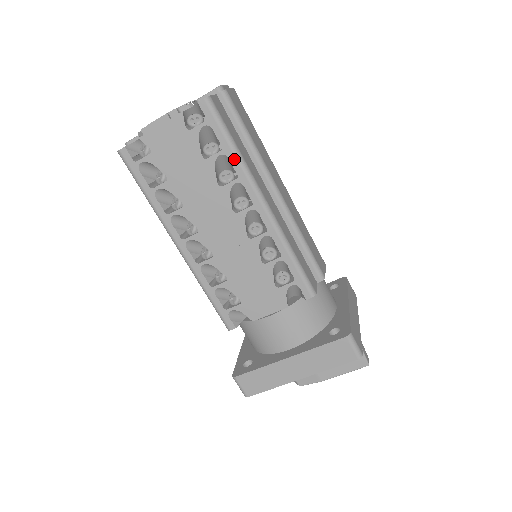
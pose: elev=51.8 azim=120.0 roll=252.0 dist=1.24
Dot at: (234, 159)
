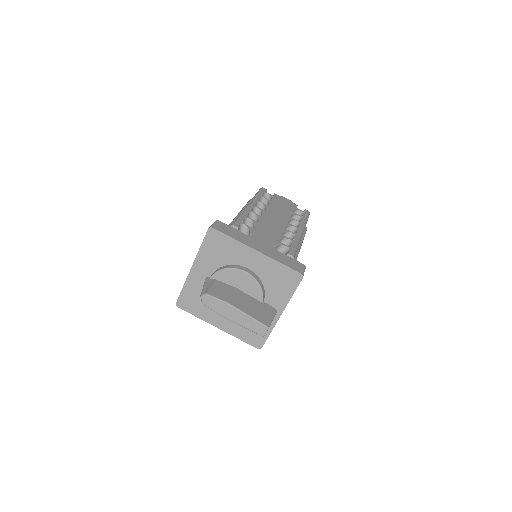
Dot at: (304, 220)
